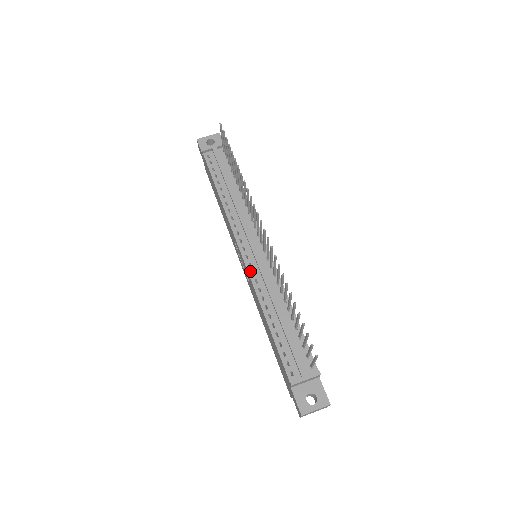
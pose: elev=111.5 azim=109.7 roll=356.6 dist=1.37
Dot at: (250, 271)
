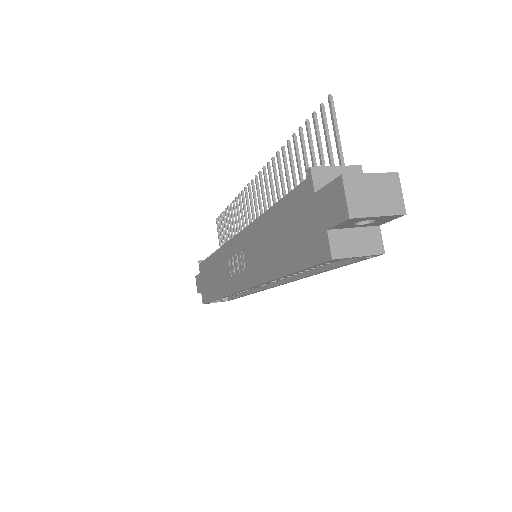
Dot at: occluded
